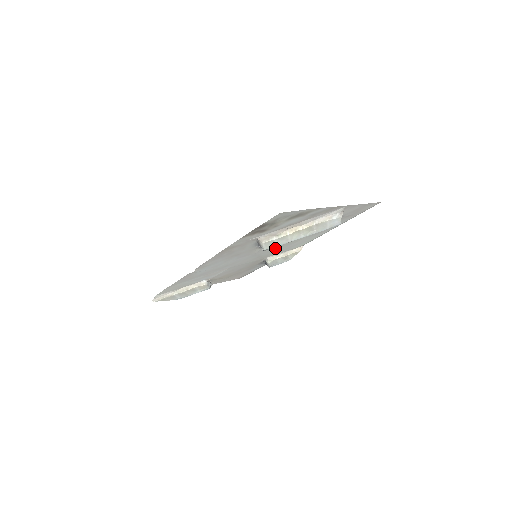
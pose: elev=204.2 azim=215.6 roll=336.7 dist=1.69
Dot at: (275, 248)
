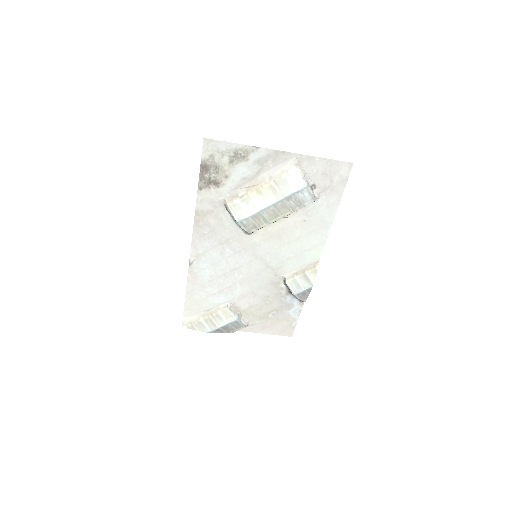
Dot at: (275, 248)
